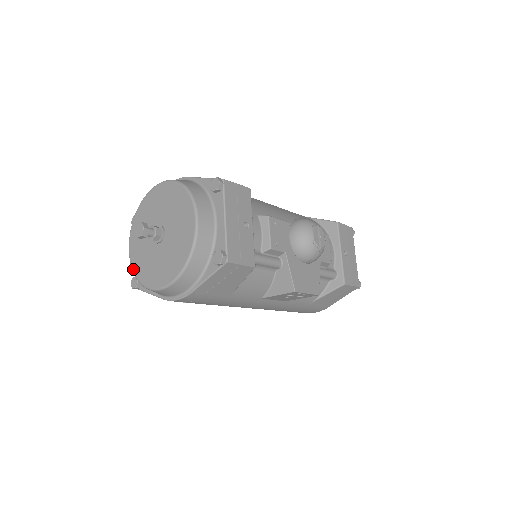
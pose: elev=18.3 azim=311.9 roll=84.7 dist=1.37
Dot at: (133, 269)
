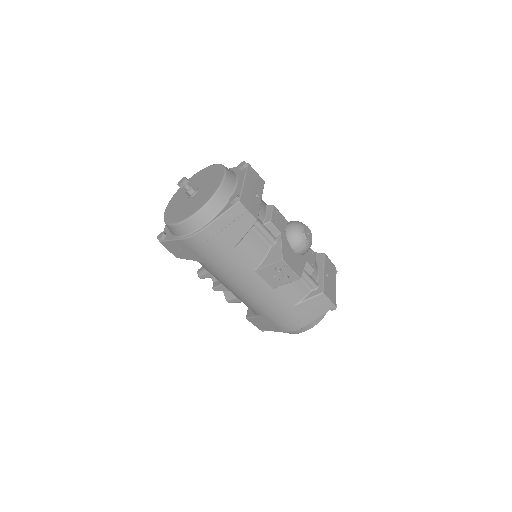
Dot at: (165, 218)
